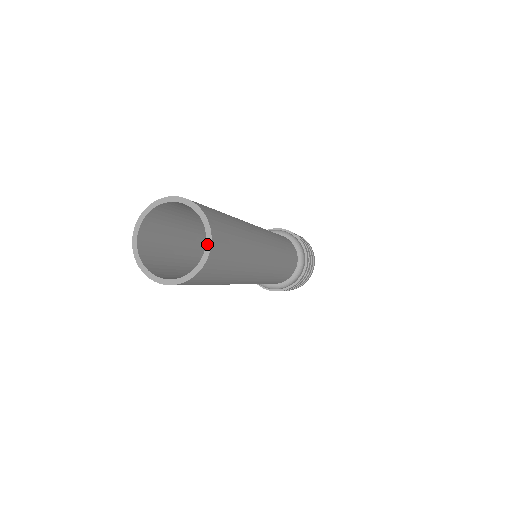
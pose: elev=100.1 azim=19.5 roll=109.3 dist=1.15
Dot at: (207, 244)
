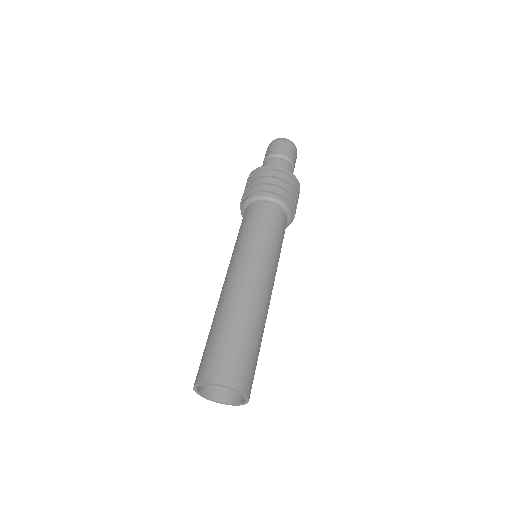
Dot at: occluded
